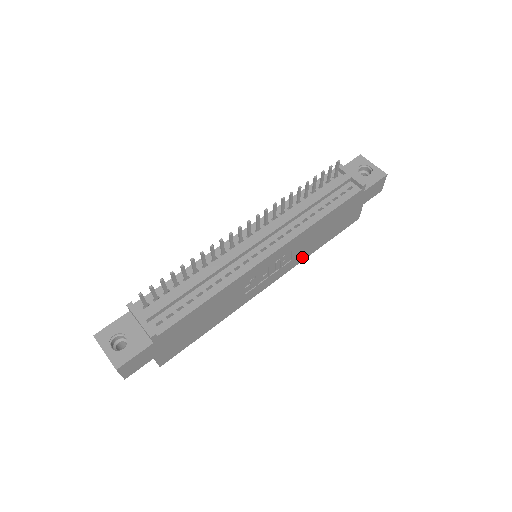
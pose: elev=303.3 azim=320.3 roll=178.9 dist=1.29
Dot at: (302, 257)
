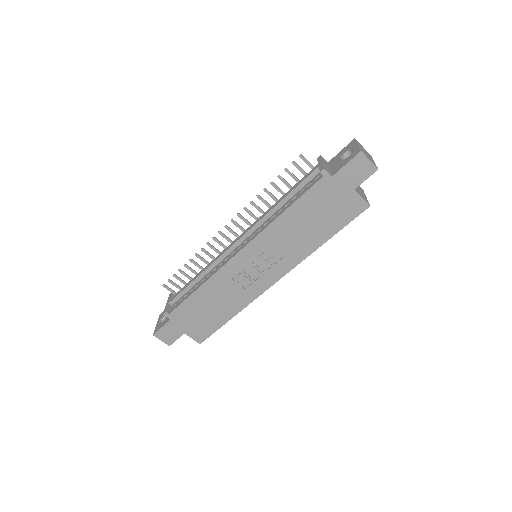
Dot at: (301, 254)
